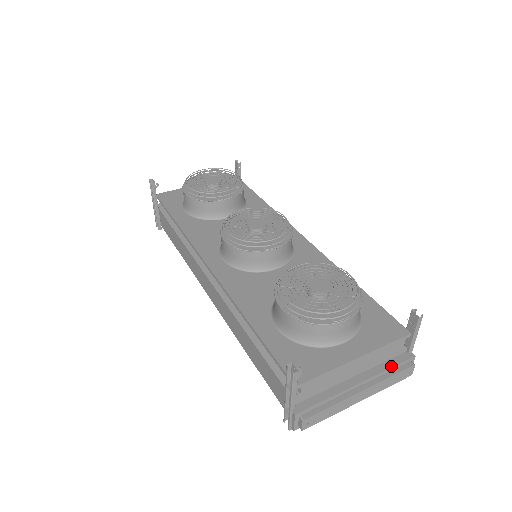
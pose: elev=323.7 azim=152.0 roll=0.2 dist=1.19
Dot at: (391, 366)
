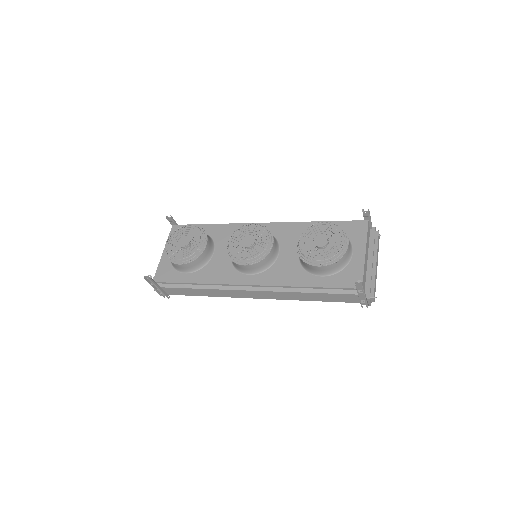
Dot at: (373, 241)
